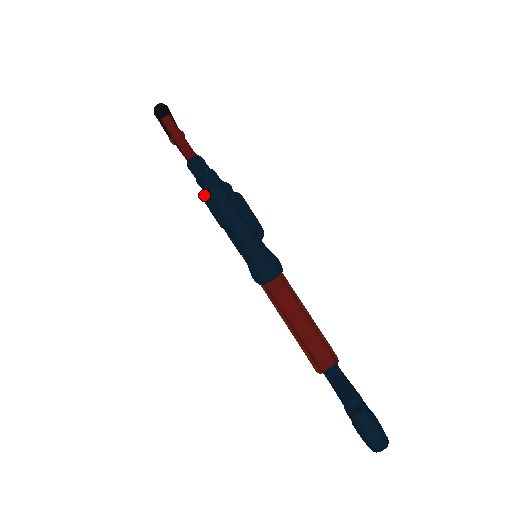
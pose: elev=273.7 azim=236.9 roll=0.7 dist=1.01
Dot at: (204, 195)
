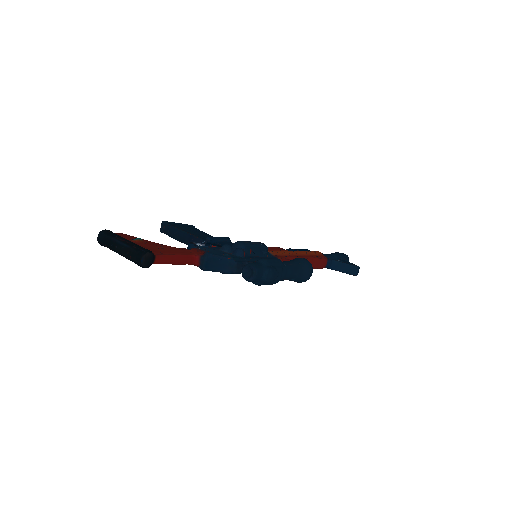
Dot at: (259, 284)
